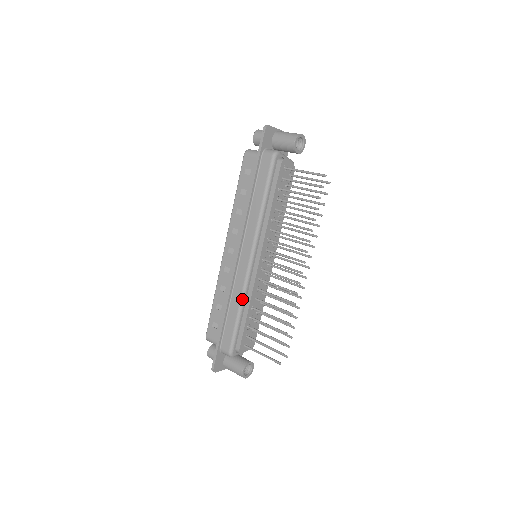
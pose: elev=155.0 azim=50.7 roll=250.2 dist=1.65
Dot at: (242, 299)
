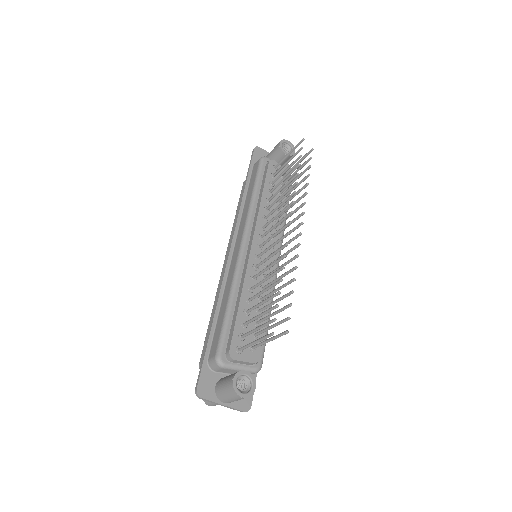
Dot at: (232, 287)
